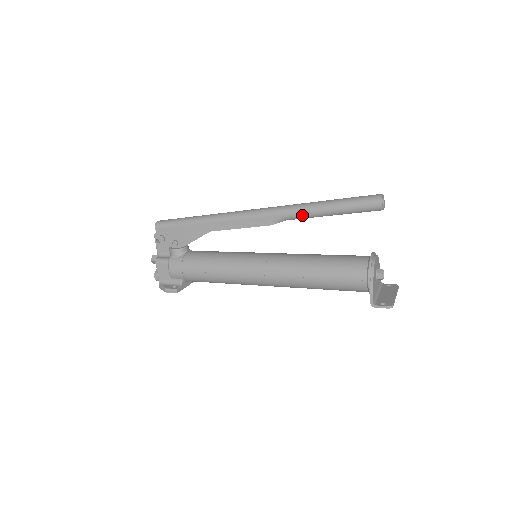
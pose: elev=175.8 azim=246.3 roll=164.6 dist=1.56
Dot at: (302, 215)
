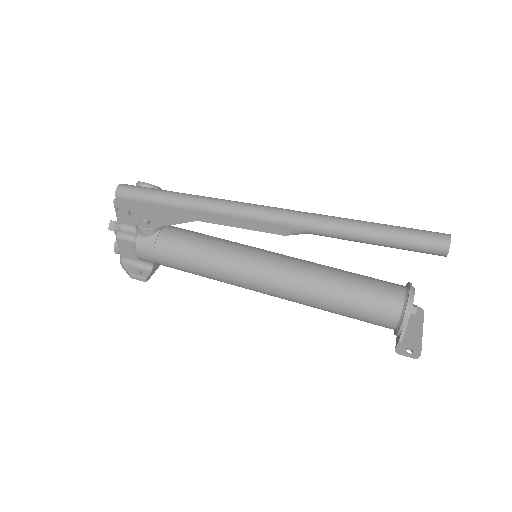
Dot at: (333, 236)
